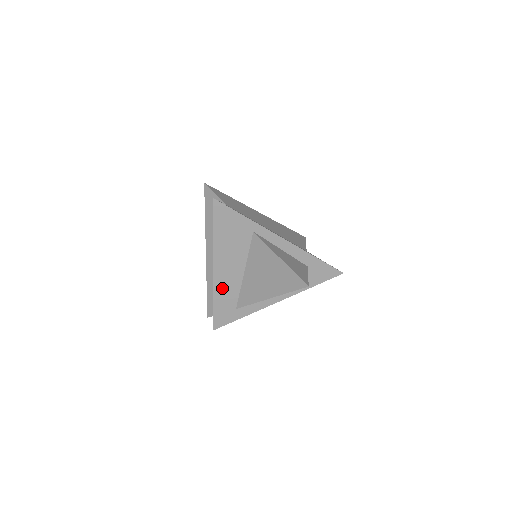
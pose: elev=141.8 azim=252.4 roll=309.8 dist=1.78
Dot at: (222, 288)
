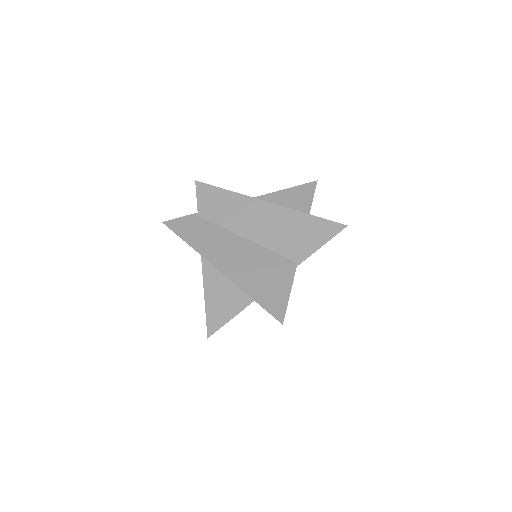
Dot at: occluded
